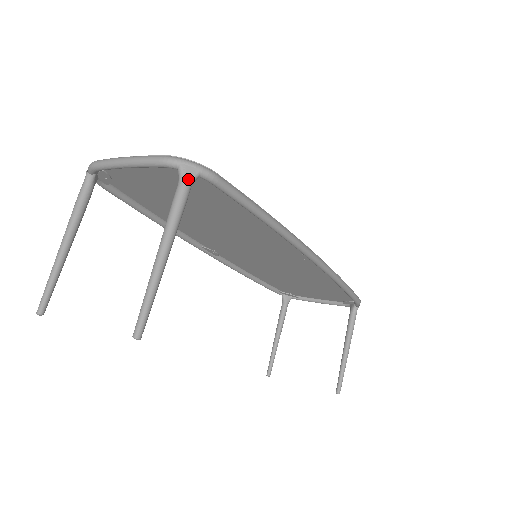
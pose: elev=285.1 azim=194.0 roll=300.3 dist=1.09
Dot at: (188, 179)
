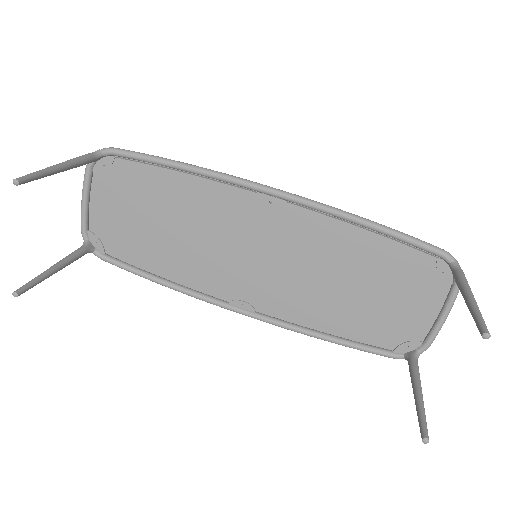
Dot at: (91, 153)
